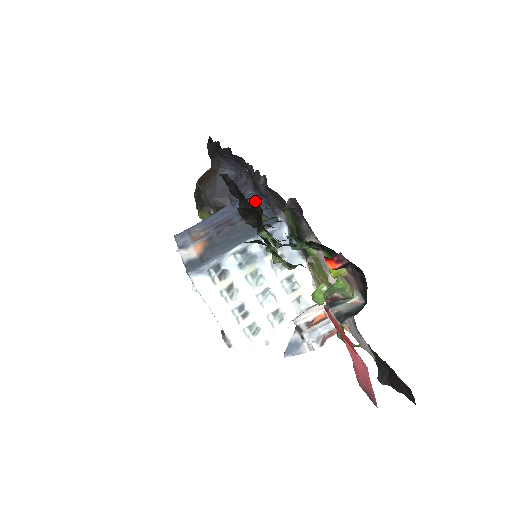
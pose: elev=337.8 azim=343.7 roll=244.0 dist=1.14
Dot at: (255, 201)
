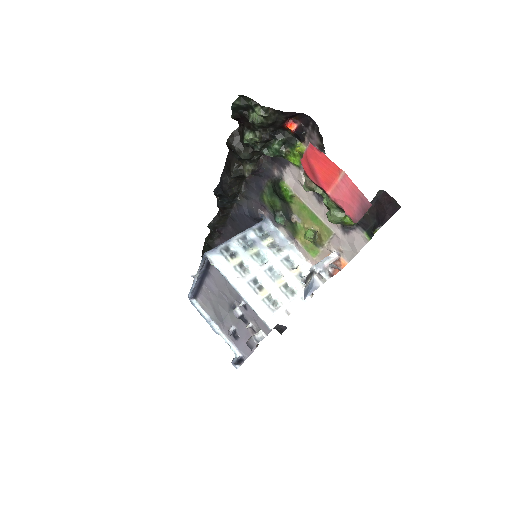
Dot at: occluded
